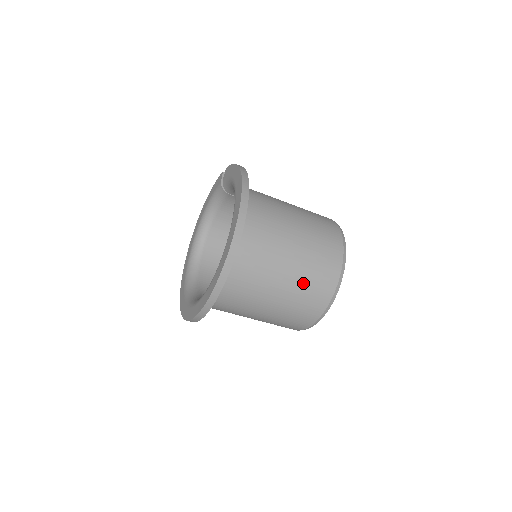
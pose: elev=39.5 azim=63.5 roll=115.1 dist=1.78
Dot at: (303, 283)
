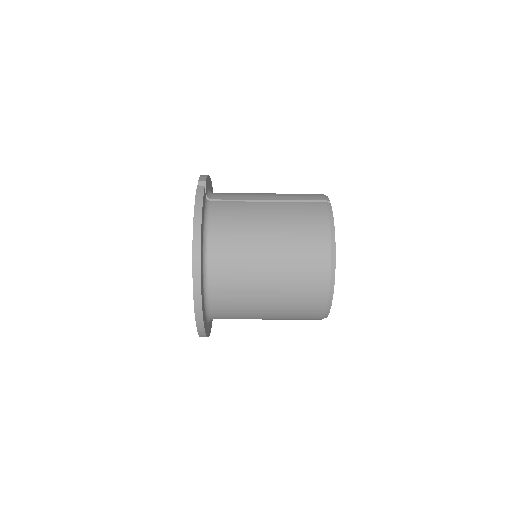
Dot at: (288, 315)
